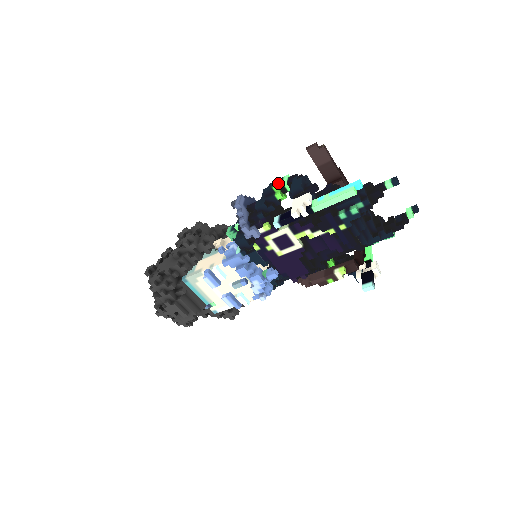
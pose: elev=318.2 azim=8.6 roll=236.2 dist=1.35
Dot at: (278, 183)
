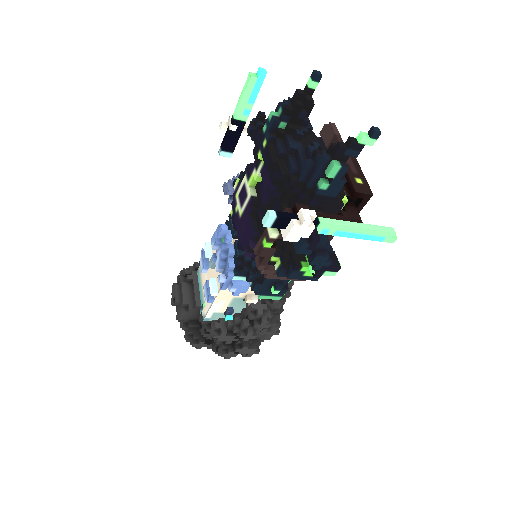
Dot at: occluded
